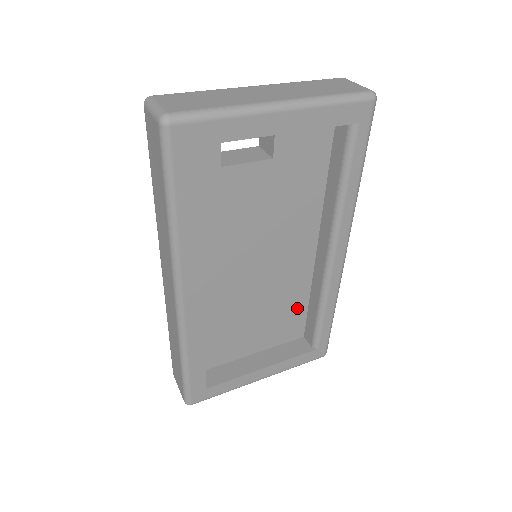
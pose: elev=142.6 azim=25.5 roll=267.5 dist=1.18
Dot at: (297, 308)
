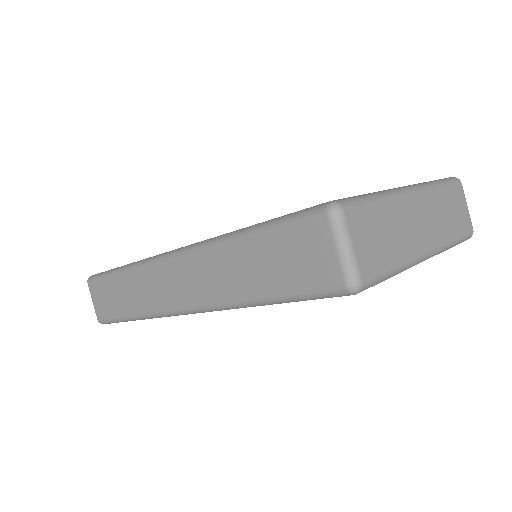
Dot at: occluded
